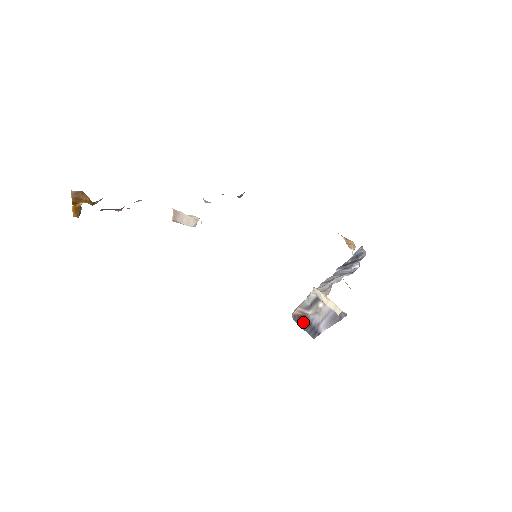
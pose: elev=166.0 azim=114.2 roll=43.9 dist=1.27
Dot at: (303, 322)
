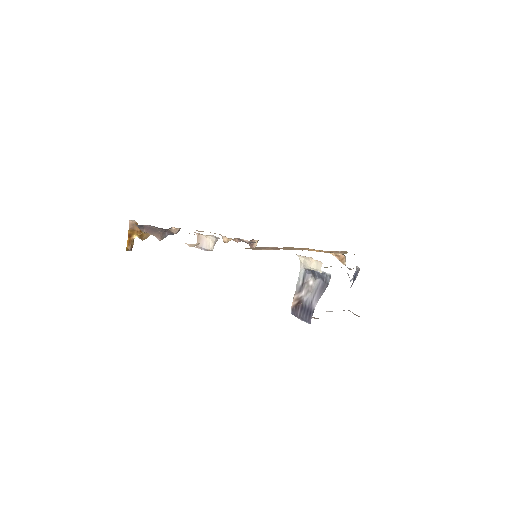
Dot at: (299, 310)
